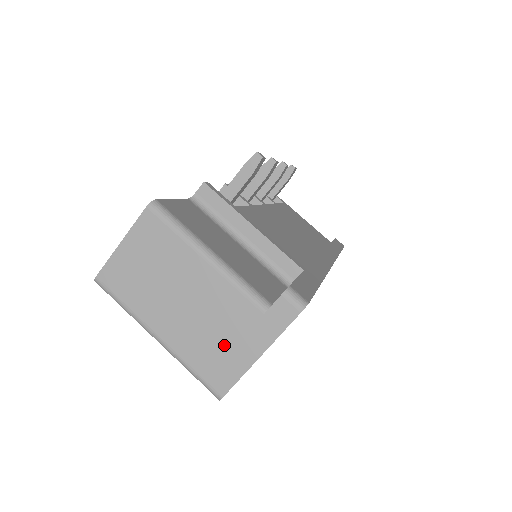
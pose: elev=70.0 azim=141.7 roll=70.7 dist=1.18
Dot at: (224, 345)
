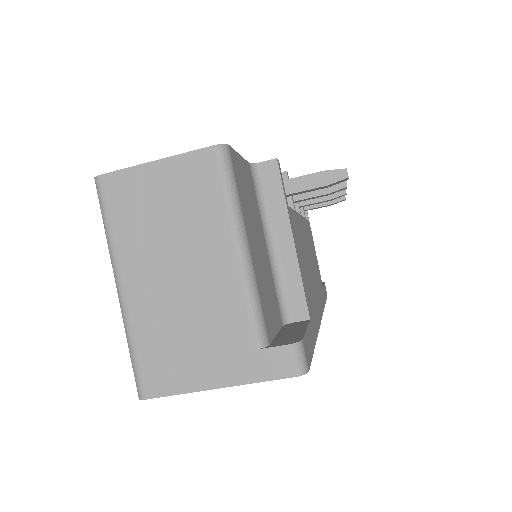
Dot at: (188, 349)
